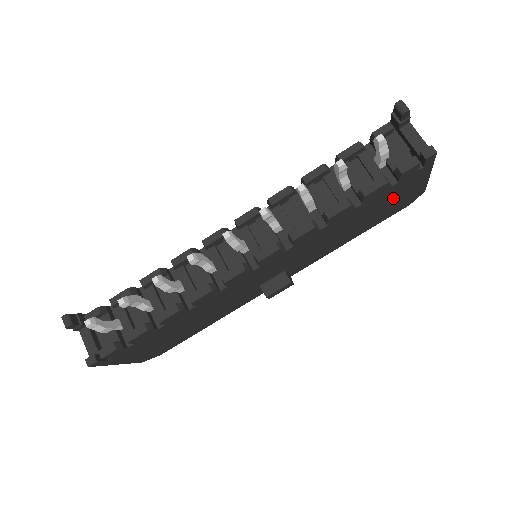
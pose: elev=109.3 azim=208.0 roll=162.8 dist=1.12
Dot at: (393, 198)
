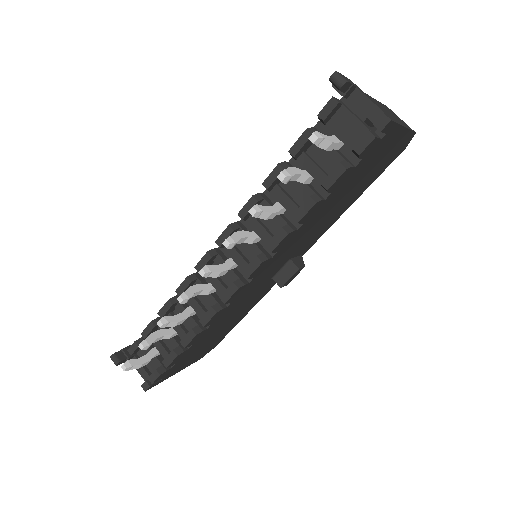
Dot at: (372, 164)
